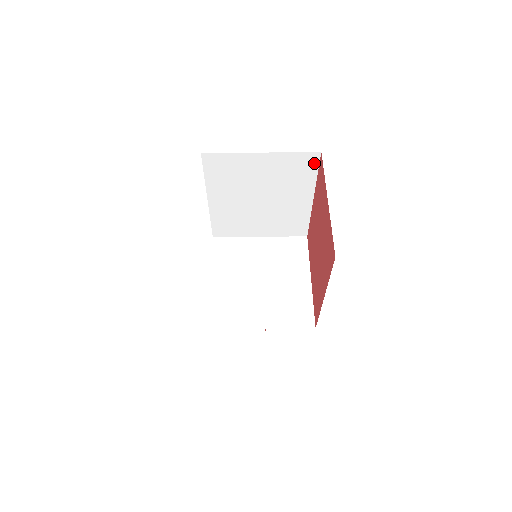
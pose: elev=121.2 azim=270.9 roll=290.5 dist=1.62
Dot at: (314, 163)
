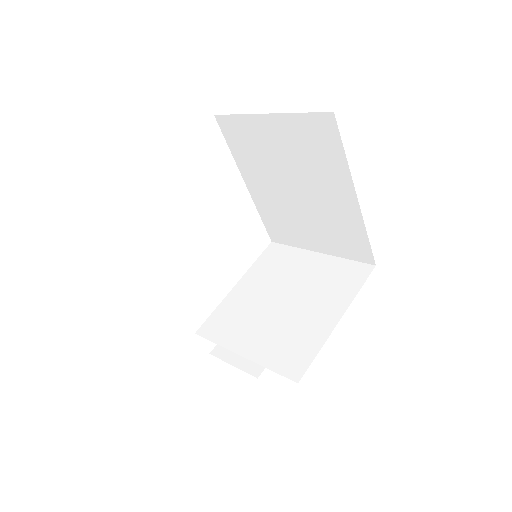
Dot at: (333, 132)
